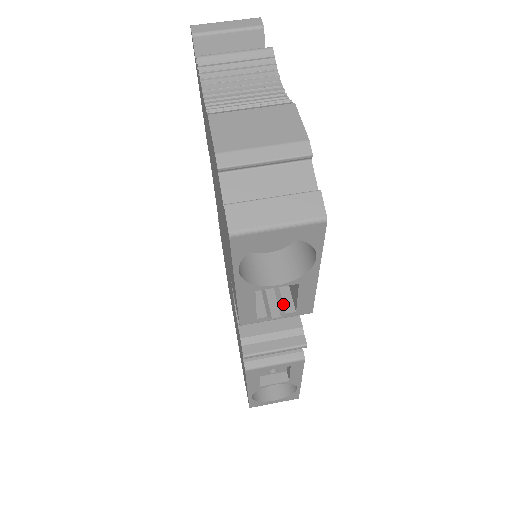
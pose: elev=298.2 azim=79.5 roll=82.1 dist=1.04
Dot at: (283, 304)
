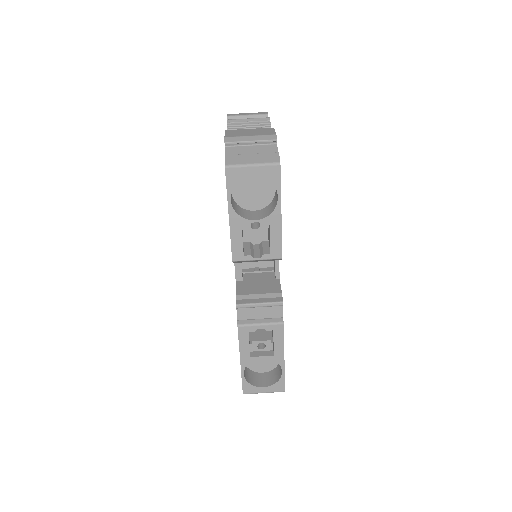
Dot at: (263, 251)
